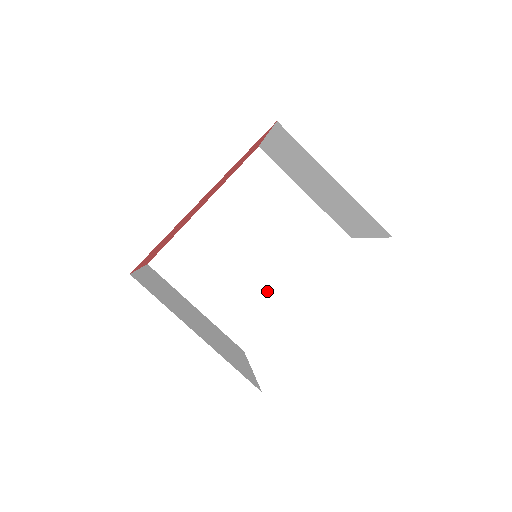
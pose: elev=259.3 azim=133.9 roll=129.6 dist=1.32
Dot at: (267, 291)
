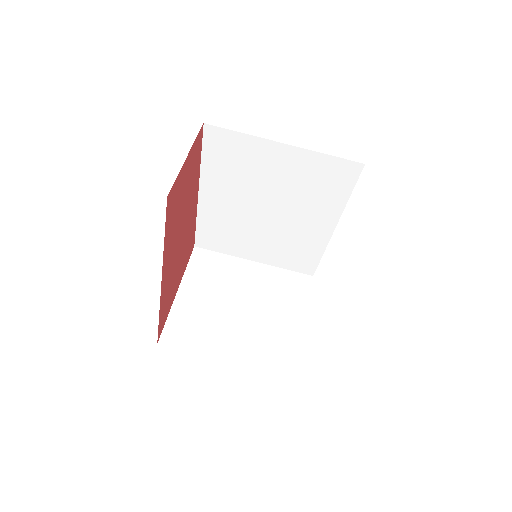
Dot at: (304, 234)
